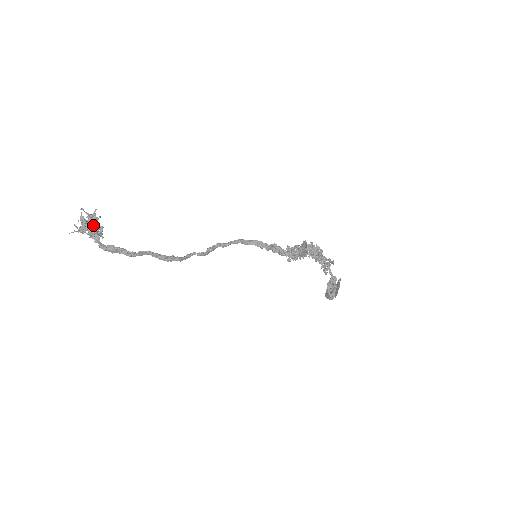
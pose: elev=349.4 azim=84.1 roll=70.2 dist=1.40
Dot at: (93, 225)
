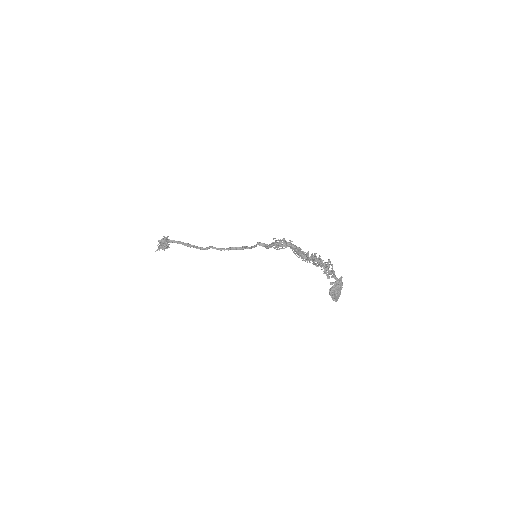
Dot at: (163, 238)
